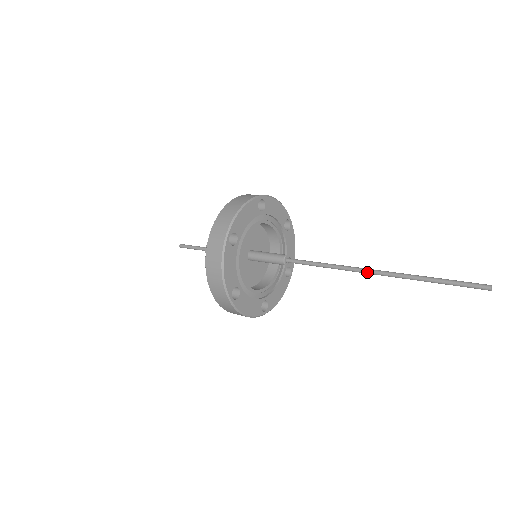
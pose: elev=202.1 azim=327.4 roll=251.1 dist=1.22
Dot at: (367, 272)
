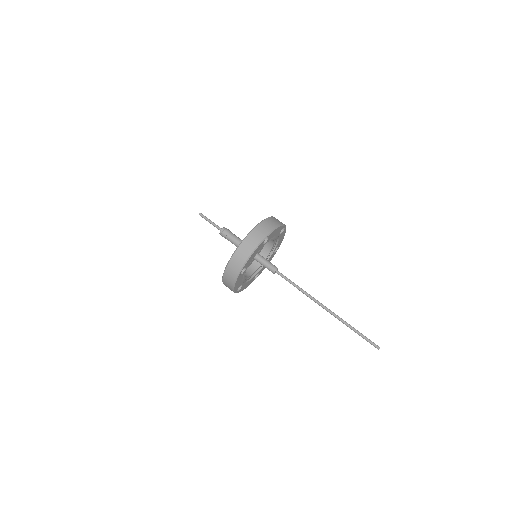
Dot at: (322, 306)
